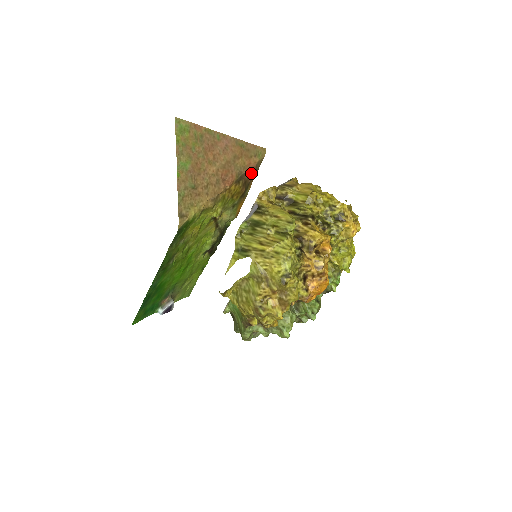
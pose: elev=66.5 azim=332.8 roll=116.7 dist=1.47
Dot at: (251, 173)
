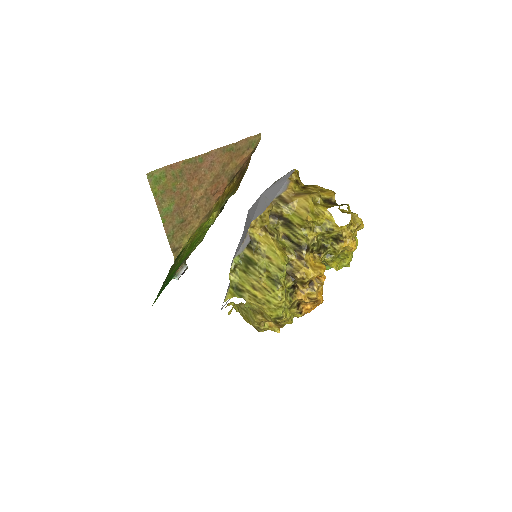
Dot at: (246, 161)
